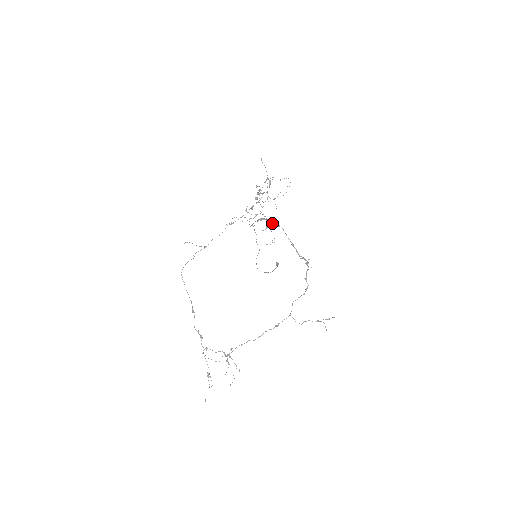
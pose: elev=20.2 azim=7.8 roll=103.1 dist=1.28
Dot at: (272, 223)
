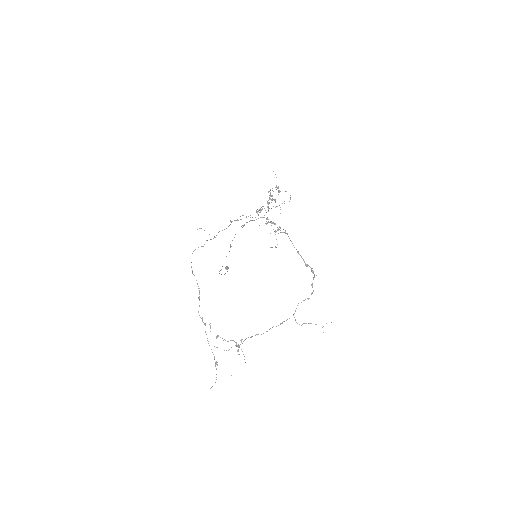
Dot at: (279, 229)
